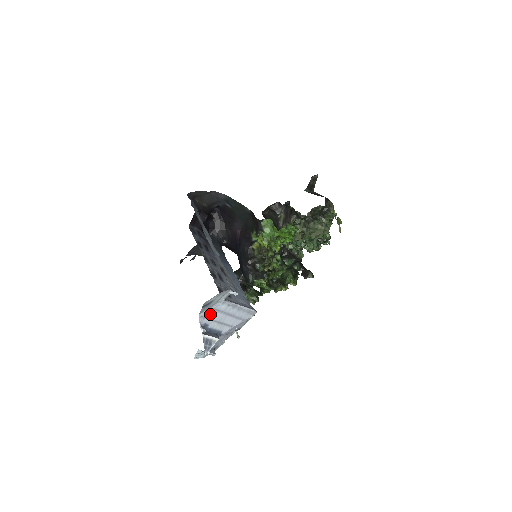
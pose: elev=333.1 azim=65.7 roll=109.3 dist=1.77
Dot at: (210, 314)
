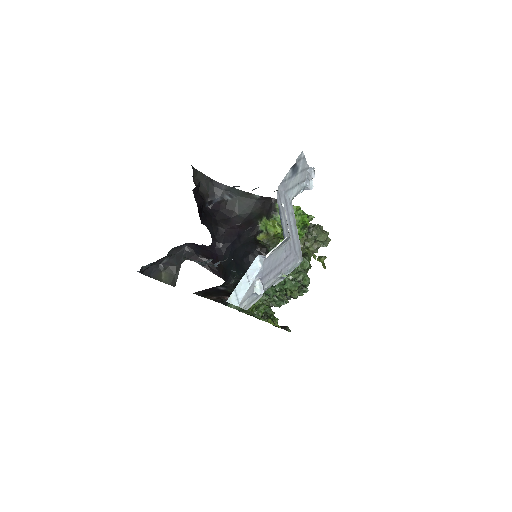
Dot at: (282, 202)
